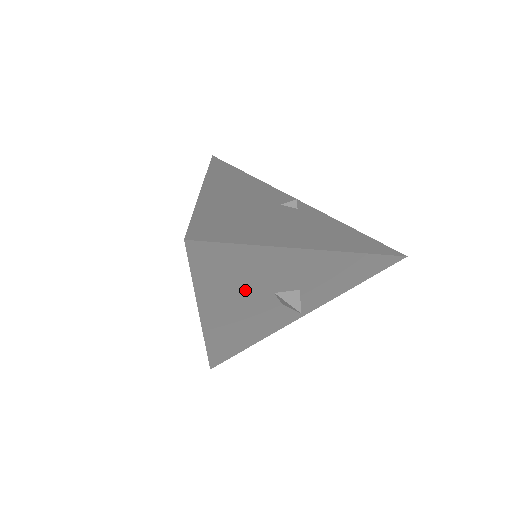
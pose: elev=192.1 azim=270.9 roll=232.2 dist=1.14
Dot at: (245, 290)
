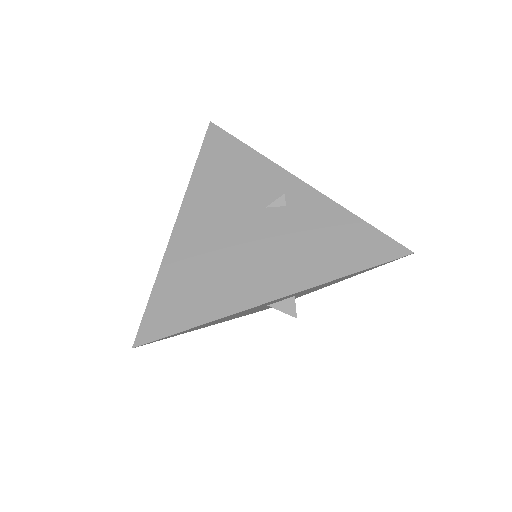
Dot at: (233, 316)
